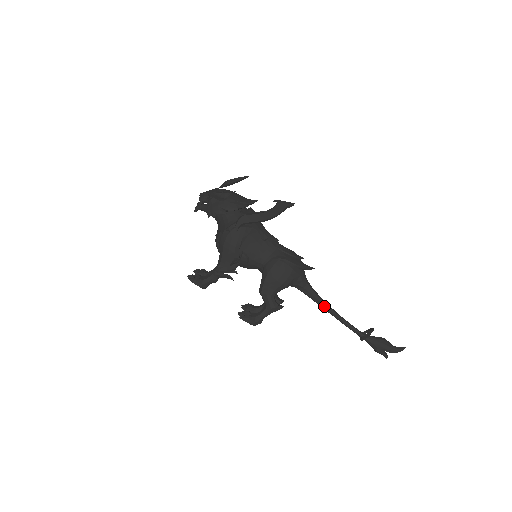
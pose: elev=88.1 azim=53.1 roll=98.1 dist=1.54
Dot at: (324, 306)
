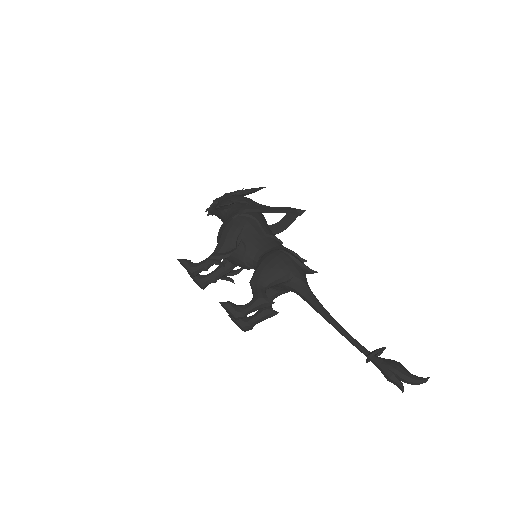
Dot at: (323, 312)
